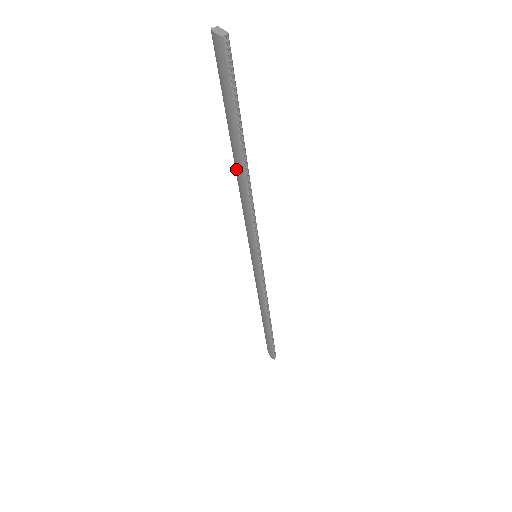
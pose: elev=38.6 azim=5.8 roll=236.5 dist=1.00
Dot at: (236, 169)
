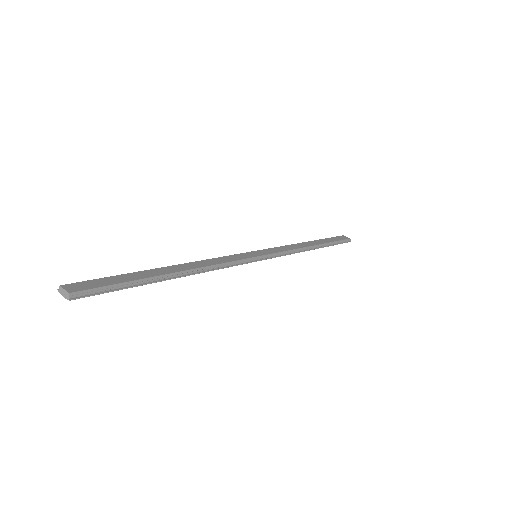
Dot at: occluded
